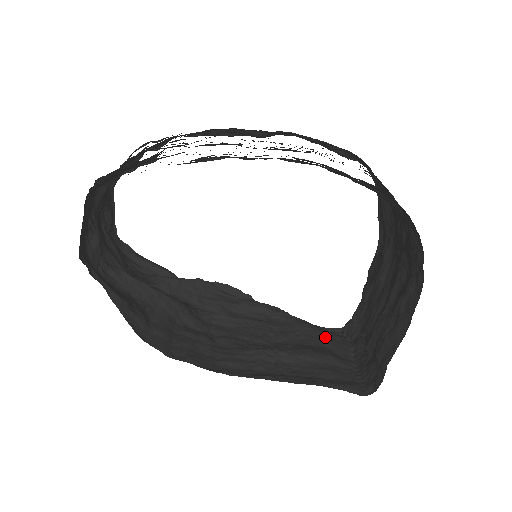
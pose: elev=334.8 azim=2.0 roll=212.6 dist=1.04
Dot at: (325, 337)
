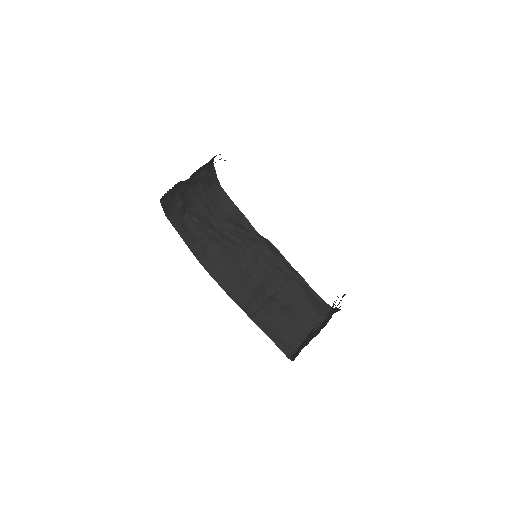
Dot at: (306, 310)
